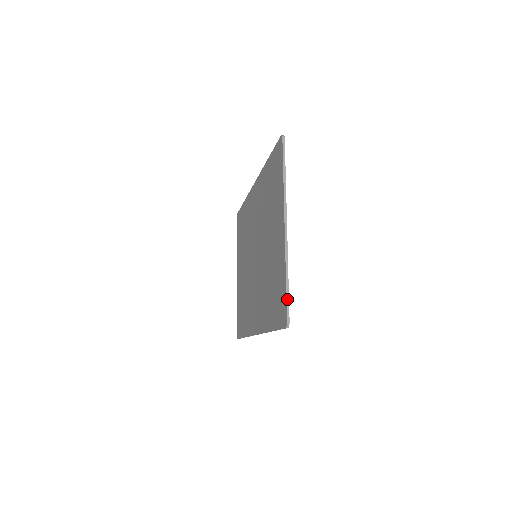
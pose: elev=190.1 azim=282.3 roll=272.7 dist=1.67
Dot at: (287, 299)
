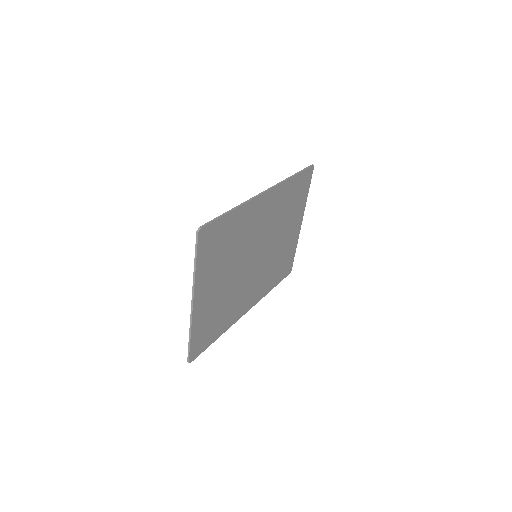
Dot at: (188, 349)
